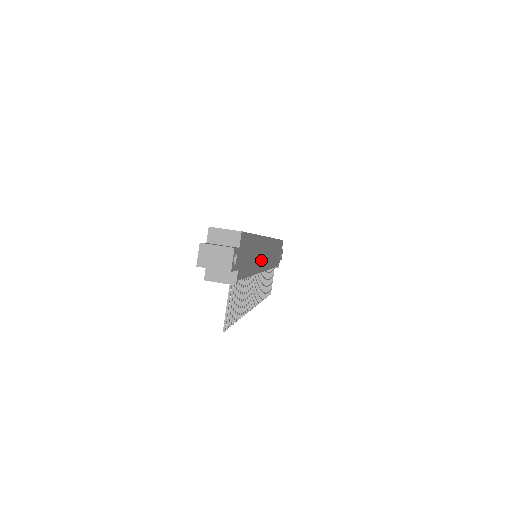
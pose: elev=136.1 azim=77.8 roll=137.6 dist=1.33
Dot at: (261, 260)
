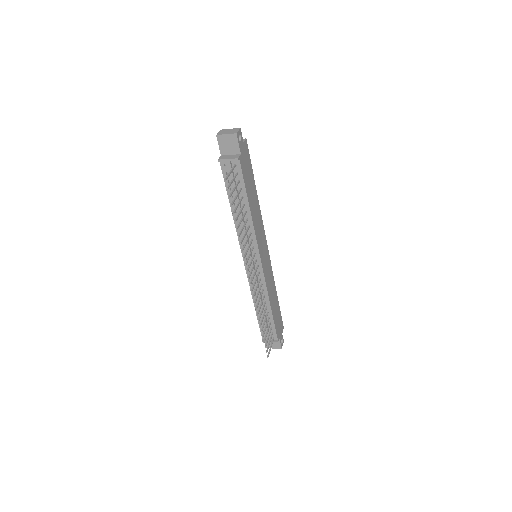
Dot at: (259, 236)
